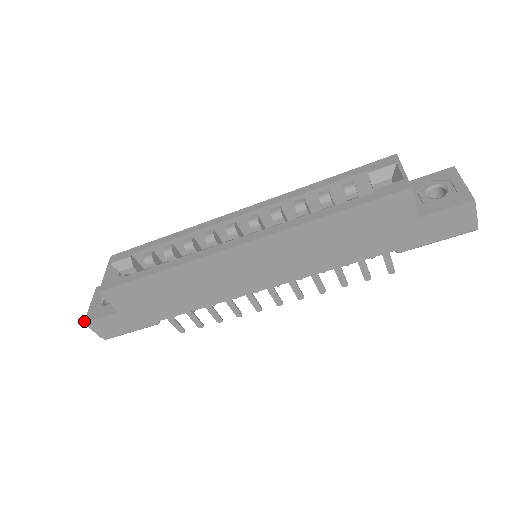
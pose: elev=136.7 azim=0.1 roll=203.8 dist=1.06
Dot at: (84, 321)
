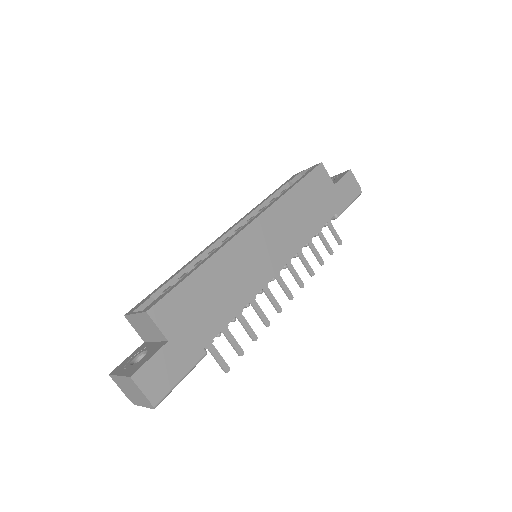
Dot at: (129, 376)
